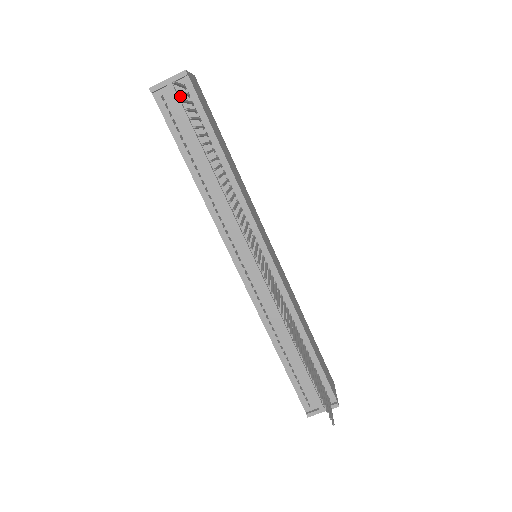
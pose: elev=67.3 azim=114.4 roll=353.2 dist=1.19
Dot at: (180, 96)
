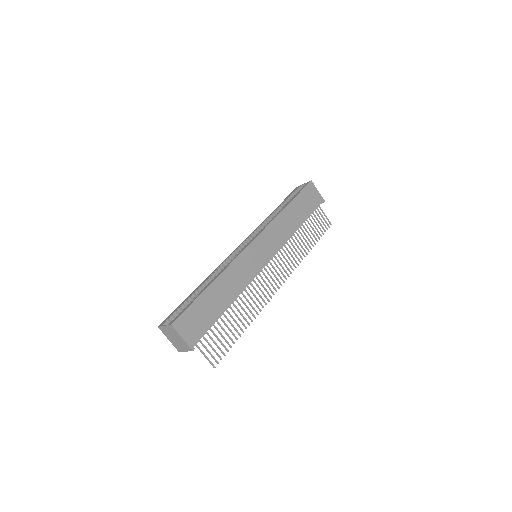
Dot at: occluded
